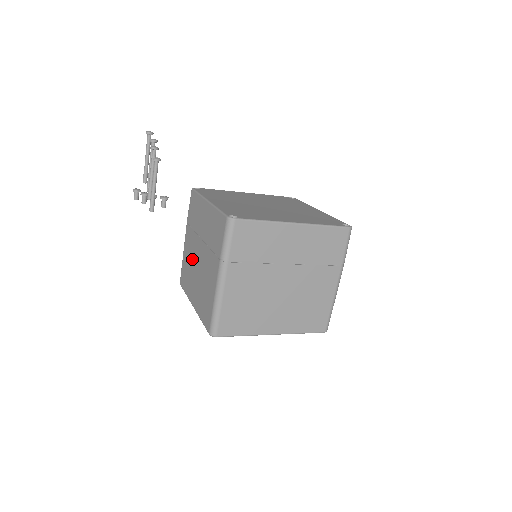
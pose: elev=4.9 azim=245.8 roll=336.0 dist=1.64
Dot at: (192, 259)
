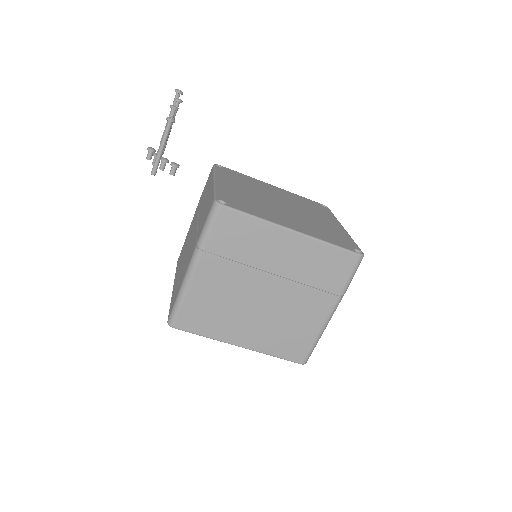
Dot at: (188, 238)
